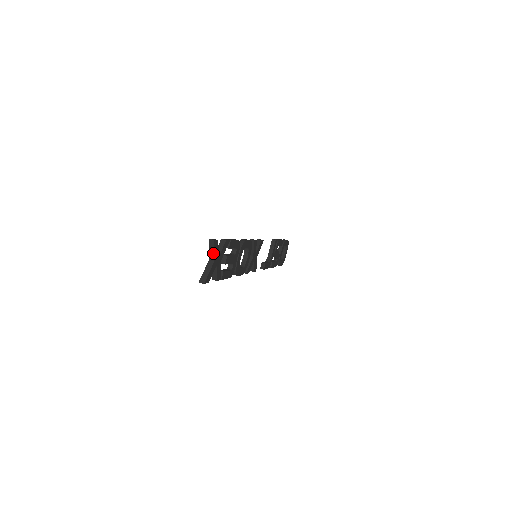
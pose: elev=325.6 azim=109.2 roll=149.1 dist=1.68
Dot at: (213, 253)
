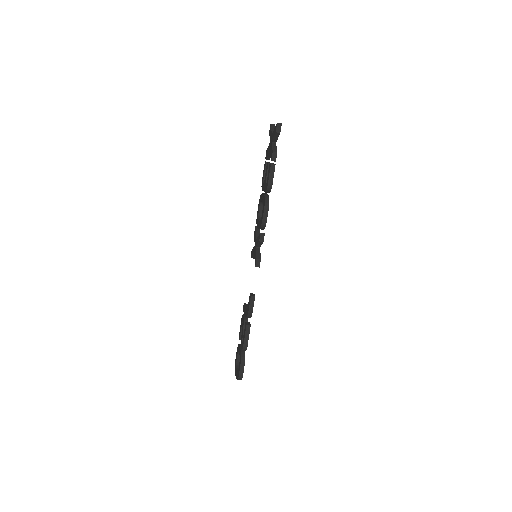
Dot at: occluded
